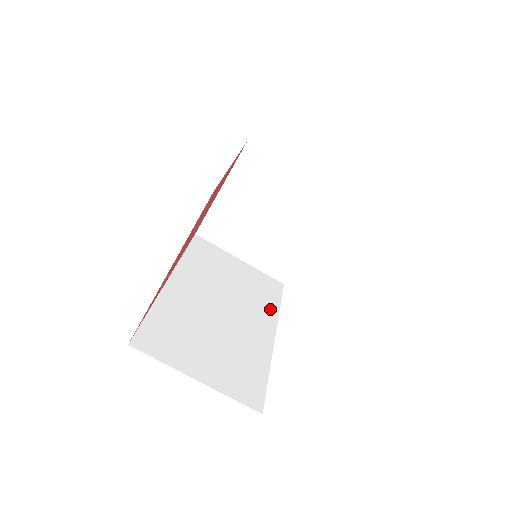
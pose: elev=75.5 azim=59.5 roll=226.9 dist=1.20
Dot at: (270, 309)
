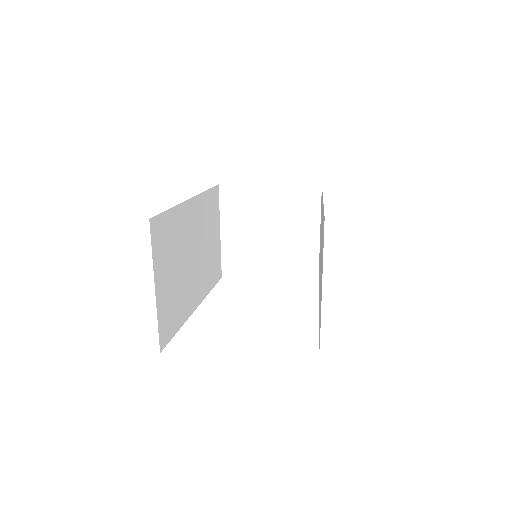
Dot at: (207, 286)
